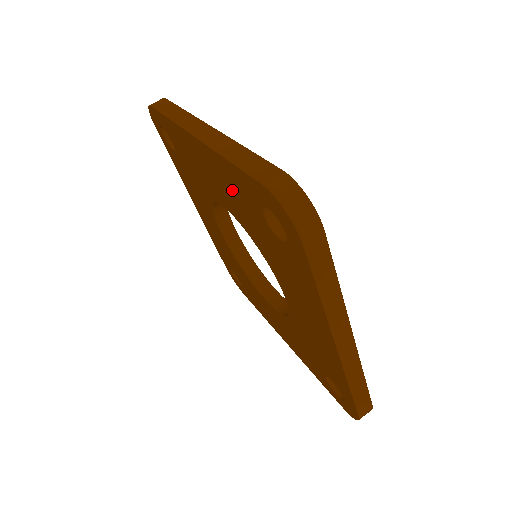
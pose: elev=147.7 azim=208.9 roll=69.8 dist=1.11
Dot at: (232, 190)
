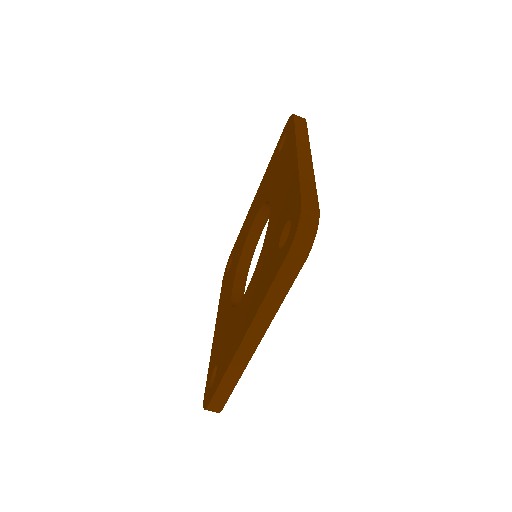
Dot at: (284, 198)
